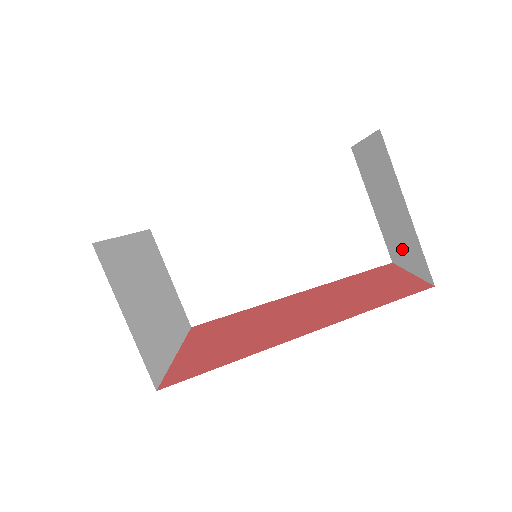
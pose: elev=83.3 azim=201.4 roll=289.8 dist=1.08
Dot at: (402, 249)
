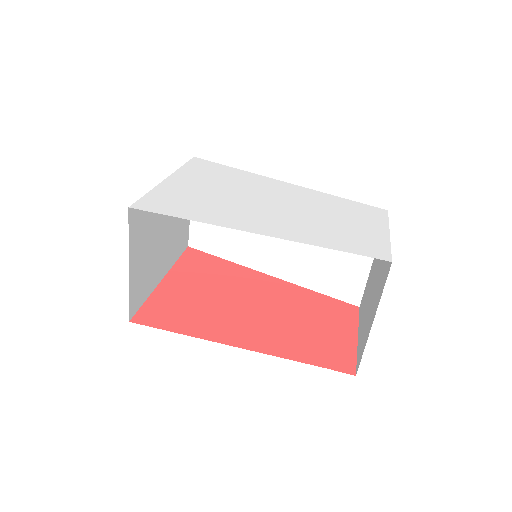
Dot at: (363, 321)
